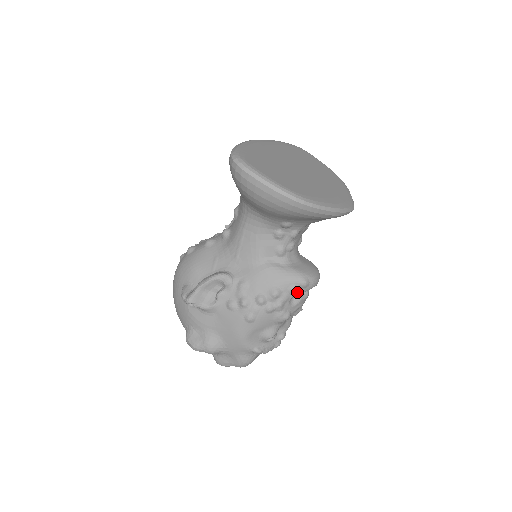
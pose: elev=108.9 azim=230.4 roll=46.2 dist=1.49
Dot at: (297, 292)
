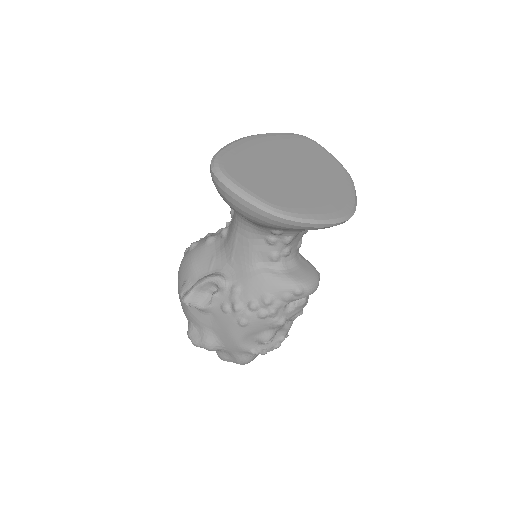
Dot at: (291, 300)
